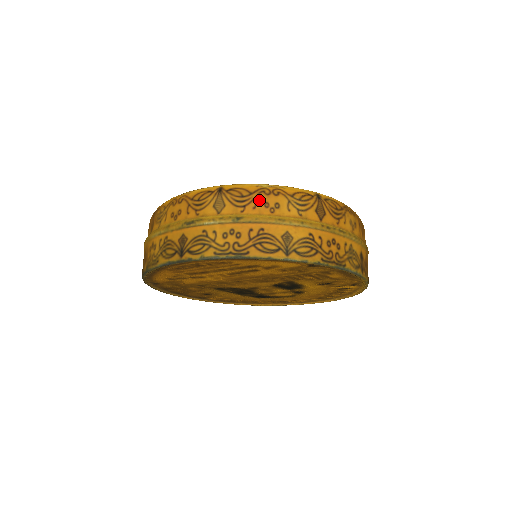
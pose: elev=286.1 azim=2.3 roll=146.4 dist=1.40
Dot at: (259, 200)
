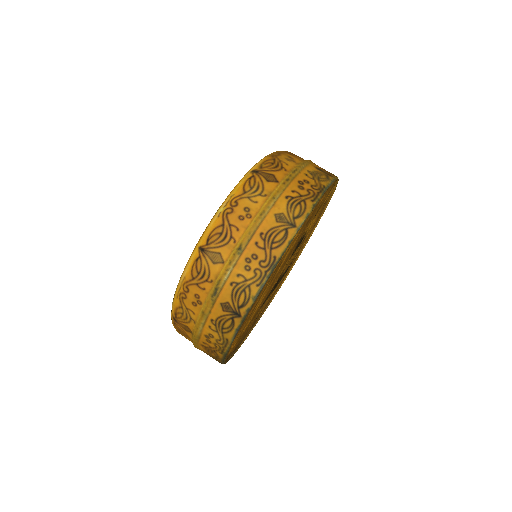
Dot at: (233, 222)
